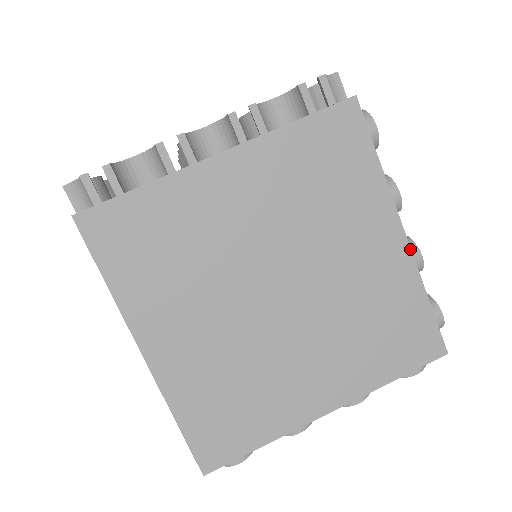
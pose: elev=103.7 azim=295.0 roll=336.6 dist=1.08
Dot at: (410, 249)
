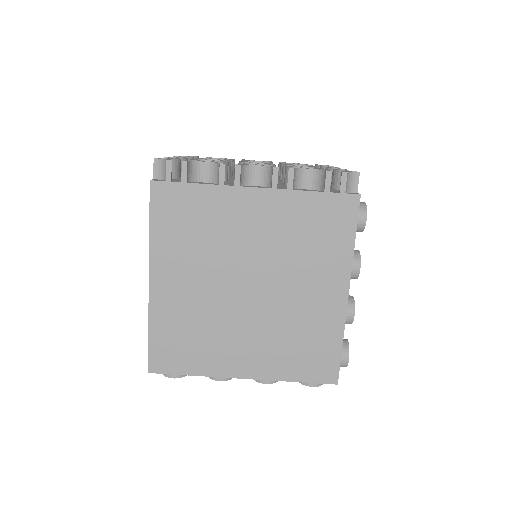
Dot at: occluded
